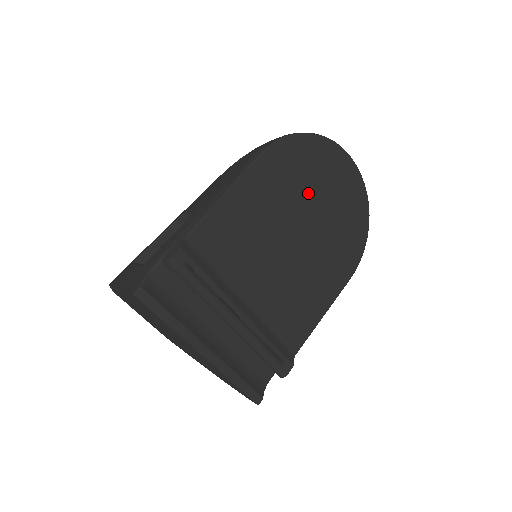
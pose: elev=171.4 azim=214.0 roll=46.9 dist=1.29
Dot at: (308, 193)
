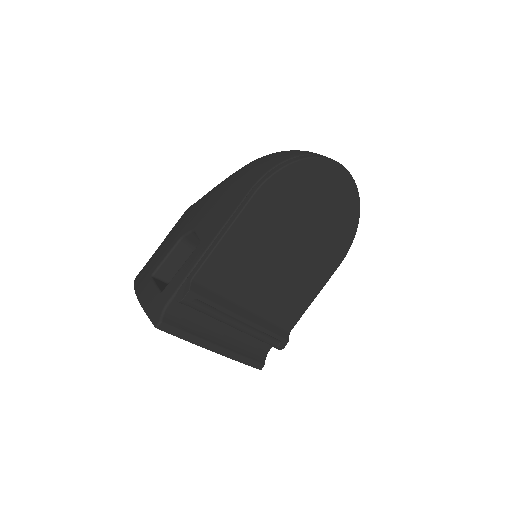
Dot at: (300, 211)
